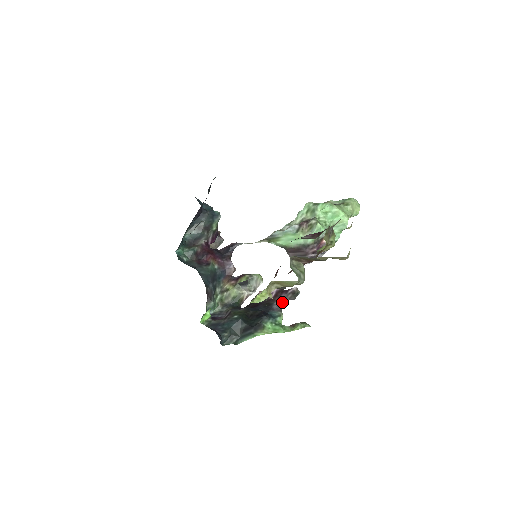
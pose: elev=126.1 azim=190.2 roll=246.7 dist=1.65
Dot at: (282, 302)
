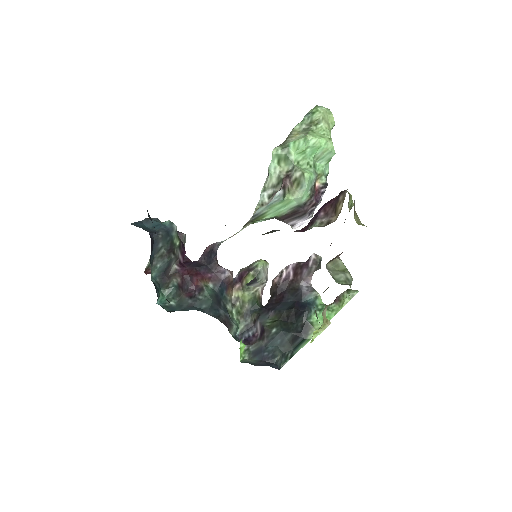
Dot at: (308, 279)
